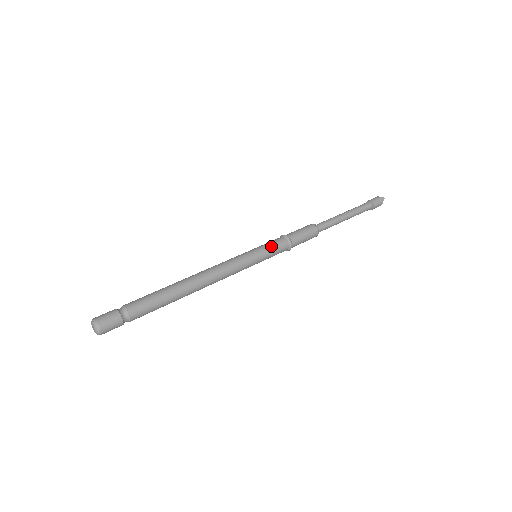
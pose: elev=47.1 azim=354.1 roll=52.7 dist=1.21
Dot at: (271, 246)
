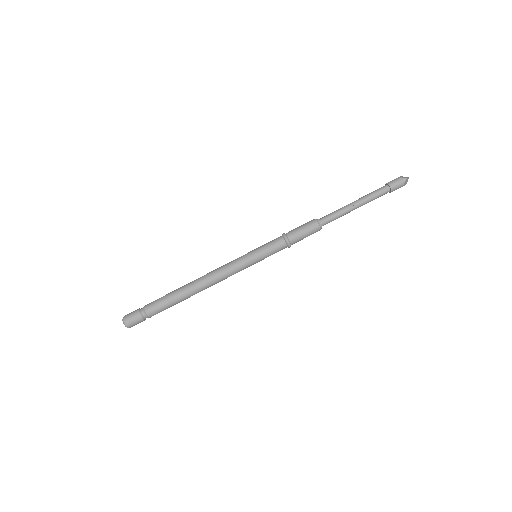
Dot at: (268, 247)
